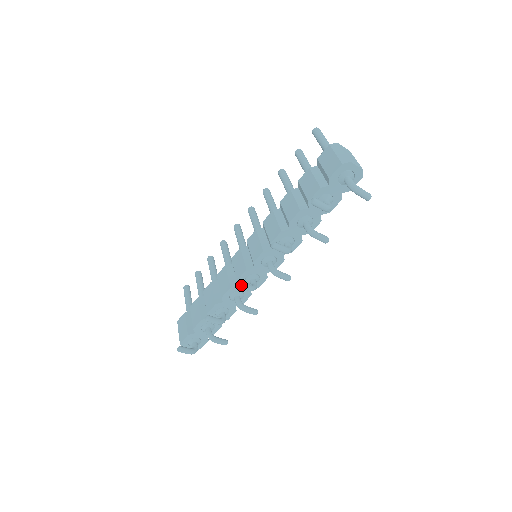
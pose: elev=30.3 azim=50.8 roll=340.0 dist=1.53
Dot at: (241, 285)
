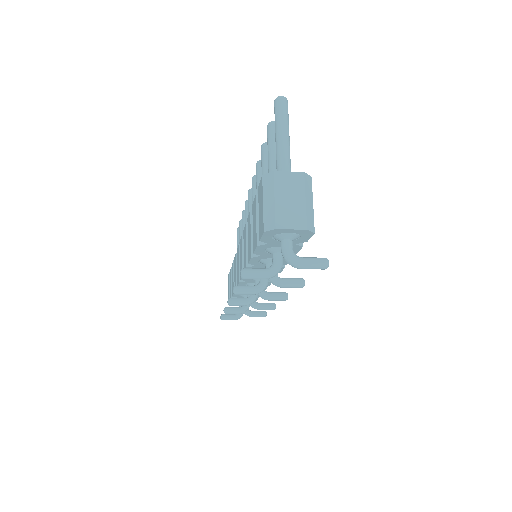
Dot at: (231, 304)
